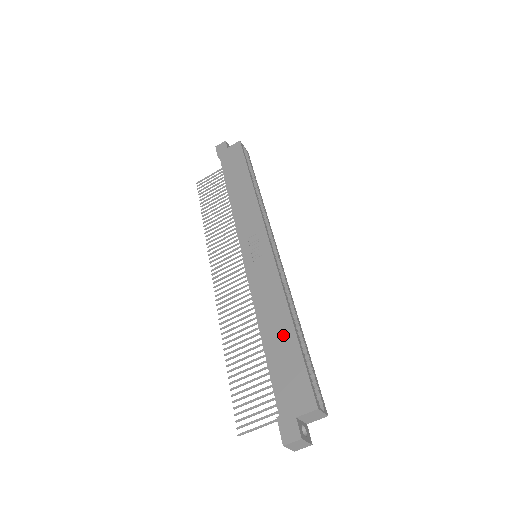
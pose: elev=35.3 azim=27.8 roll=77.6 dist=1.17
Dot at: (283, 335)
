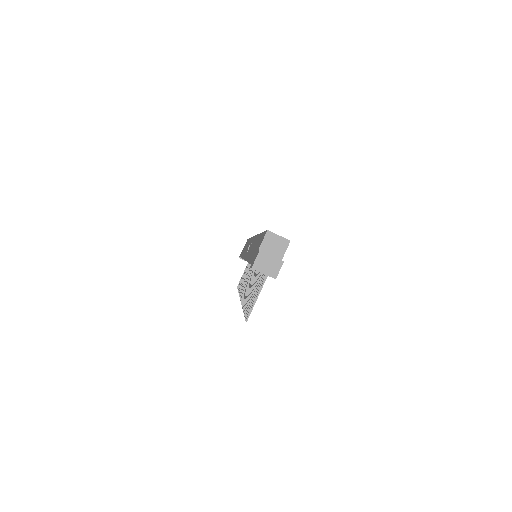
Dot at: (256, 243)
